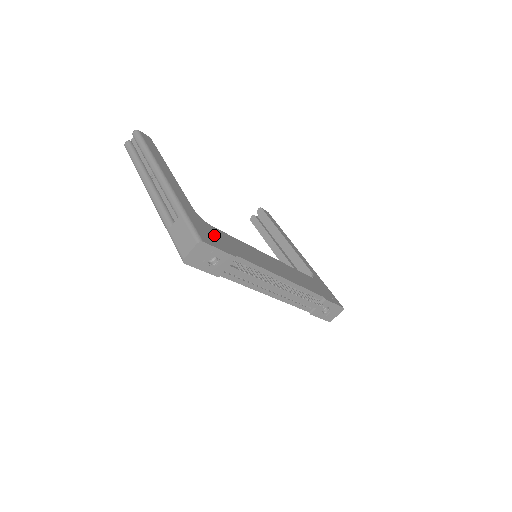
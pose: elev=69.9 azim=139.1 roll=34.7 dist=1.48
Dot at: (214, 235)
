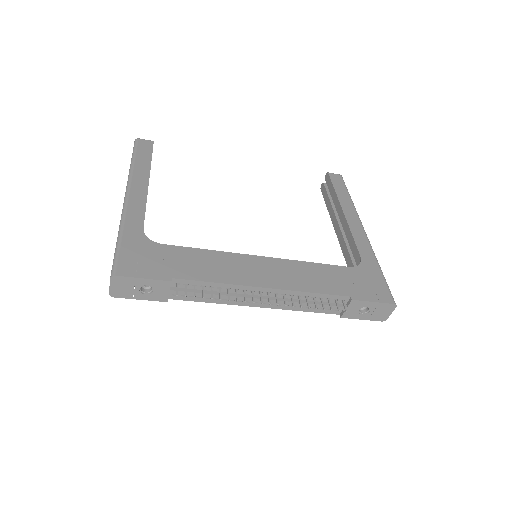
Dot at: (151, 258)
